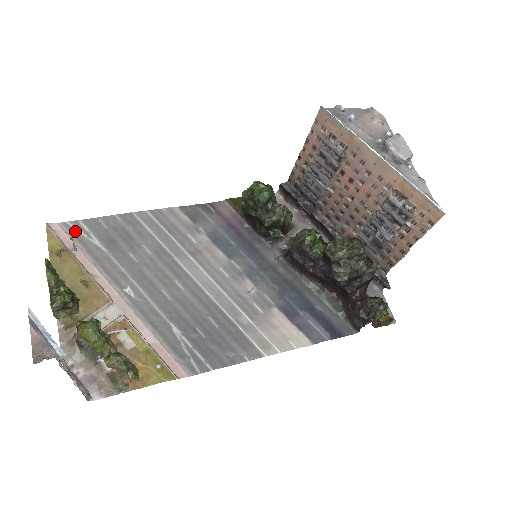
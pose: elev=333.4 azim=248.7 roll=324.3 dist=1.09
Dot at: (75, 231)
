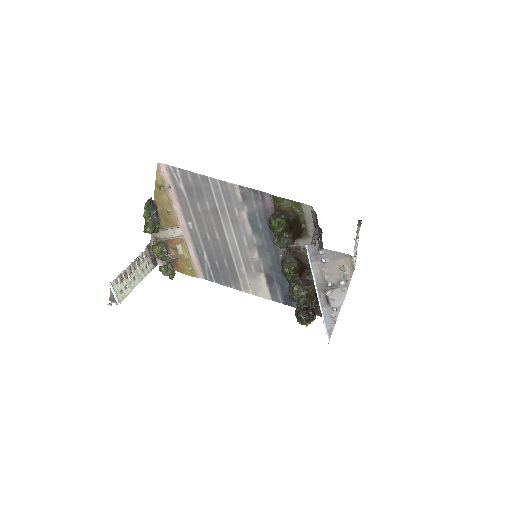
Dot at: (173, 174)
